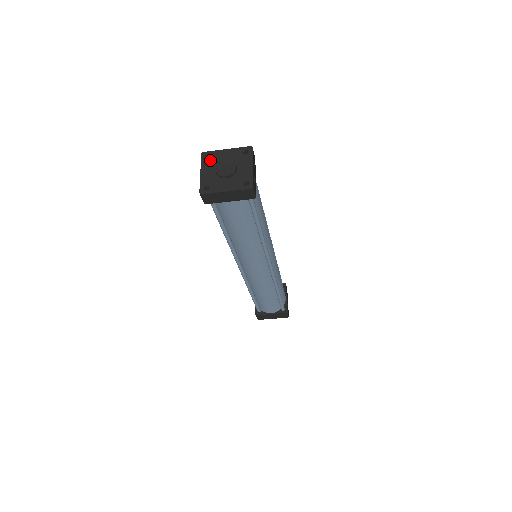
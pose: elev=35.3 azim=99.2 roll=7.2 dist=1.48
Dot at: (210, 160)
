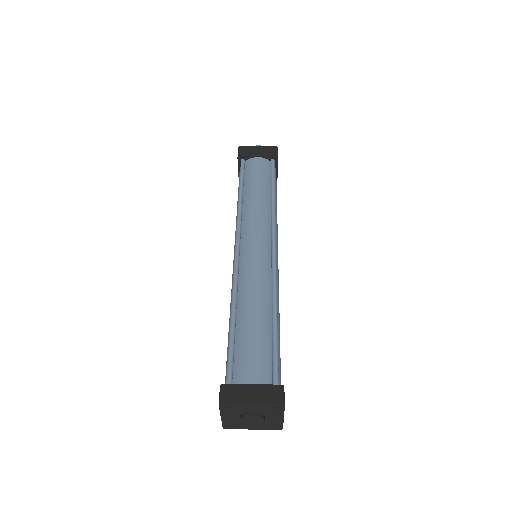
Dot at: (231, 410)
